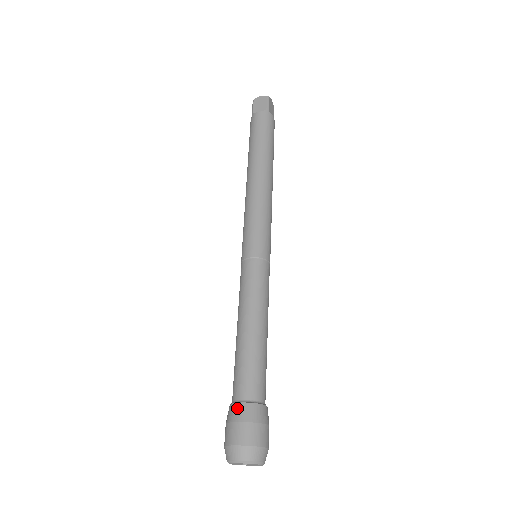
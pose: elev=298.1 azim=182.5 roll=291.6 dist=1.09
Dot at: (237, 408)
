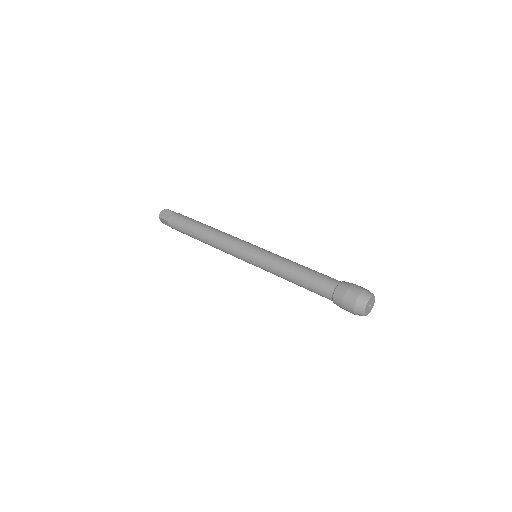
Dot at: (339, 288)
